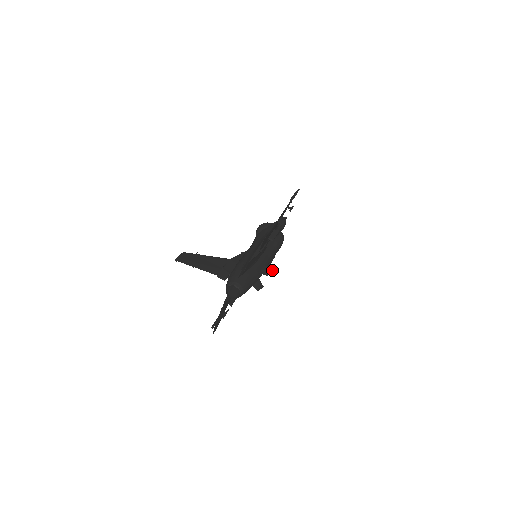
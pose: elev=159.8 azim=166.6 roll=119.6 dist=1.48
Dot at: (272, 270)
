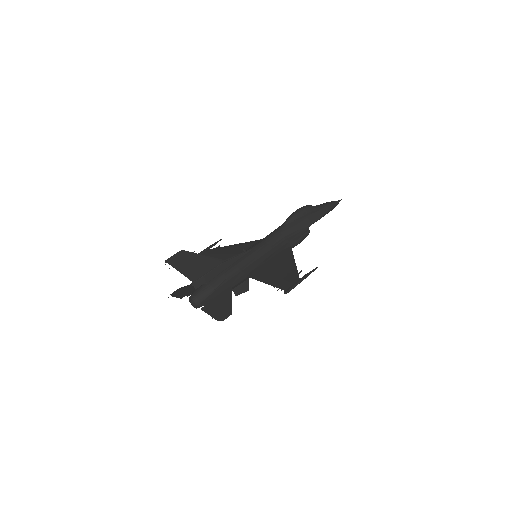
Dot at: (247, 289)
